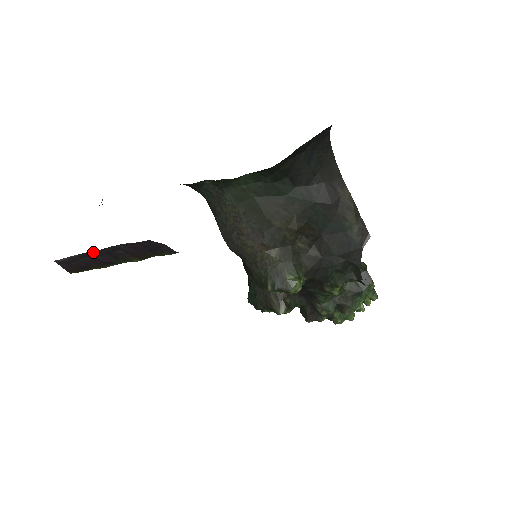
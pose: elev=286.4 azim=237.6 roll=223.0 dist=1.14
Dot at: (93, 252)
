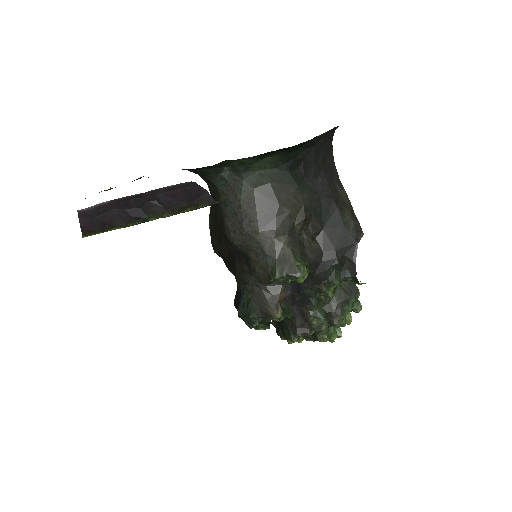
Dot at: (126, 201)
